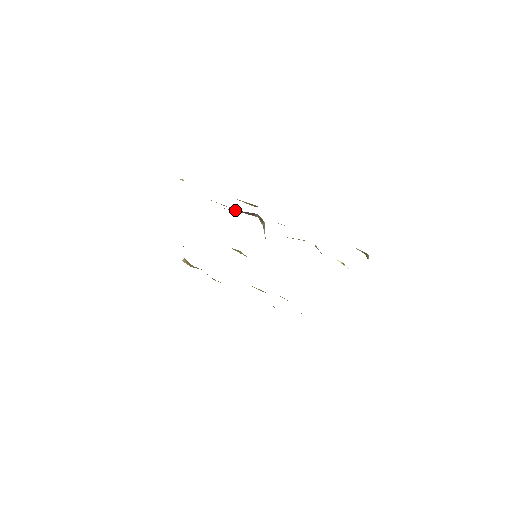
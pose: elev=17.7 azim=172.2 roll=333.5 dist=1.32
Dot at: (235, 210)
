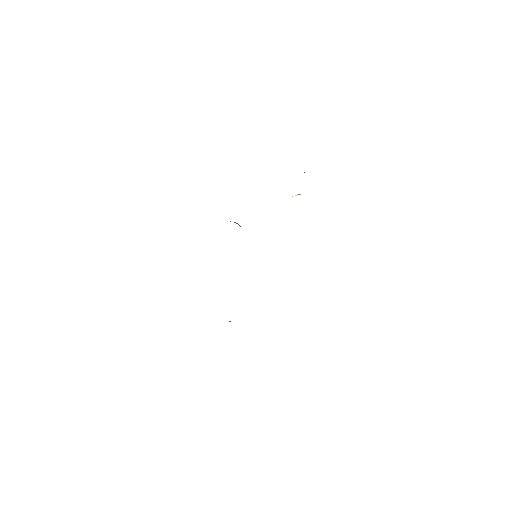
Dot at: occluded
